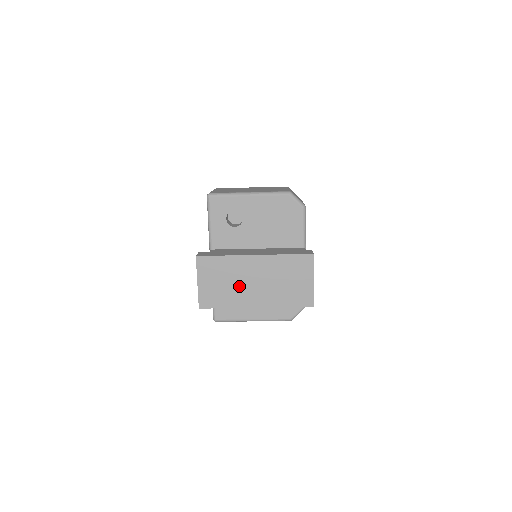
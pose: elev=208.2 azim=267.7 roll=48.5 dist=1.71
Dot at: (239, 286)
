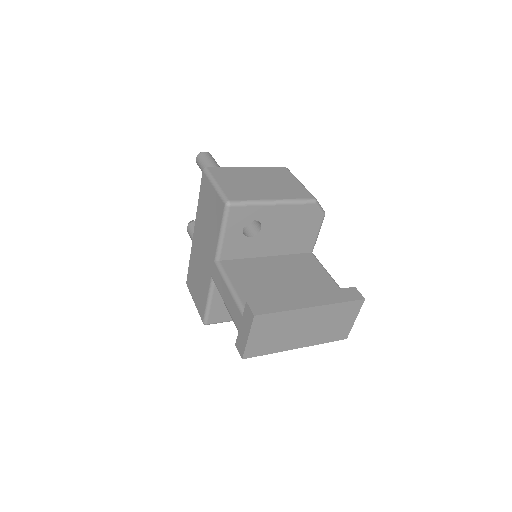
Dot at: (288, 334)
